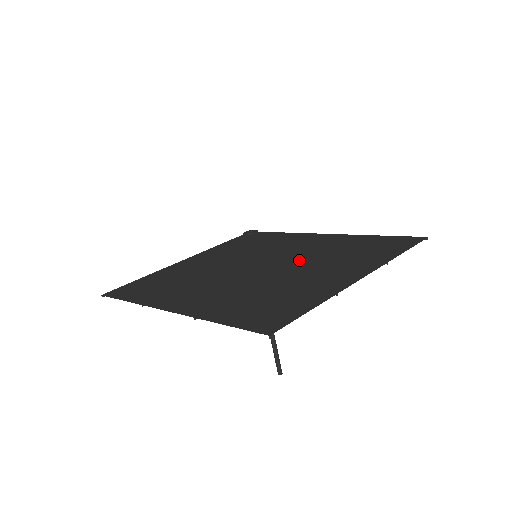
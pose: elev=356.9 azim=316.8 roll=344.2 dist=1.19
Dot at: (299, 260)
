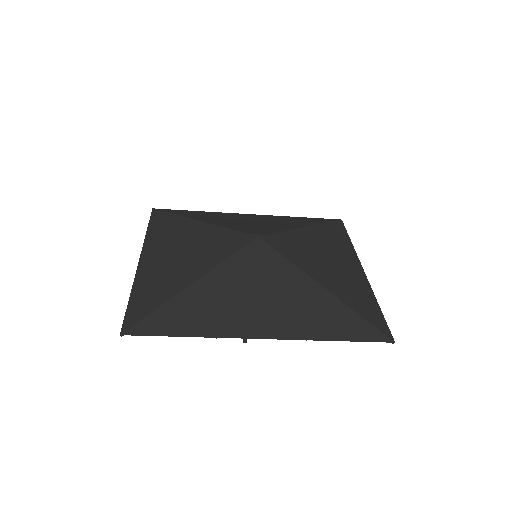
Dot at: (323, 264)
